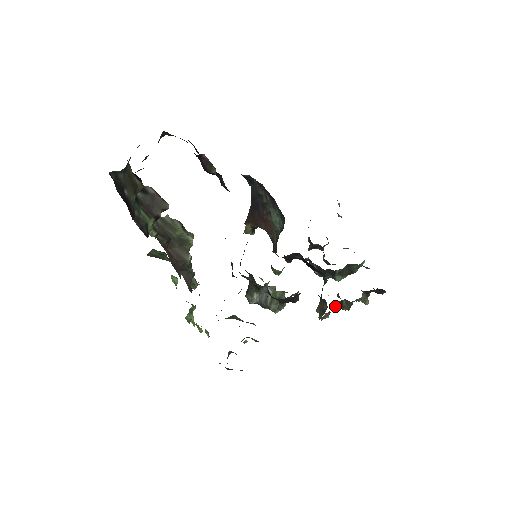
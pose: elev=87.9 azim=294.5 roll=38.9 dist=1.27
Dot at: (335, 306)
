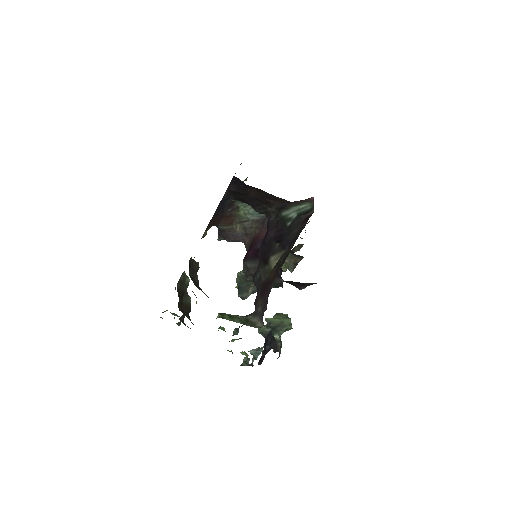
Dot at: occluded
